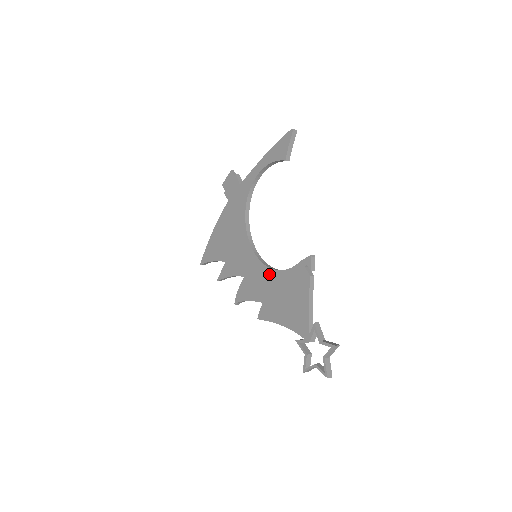
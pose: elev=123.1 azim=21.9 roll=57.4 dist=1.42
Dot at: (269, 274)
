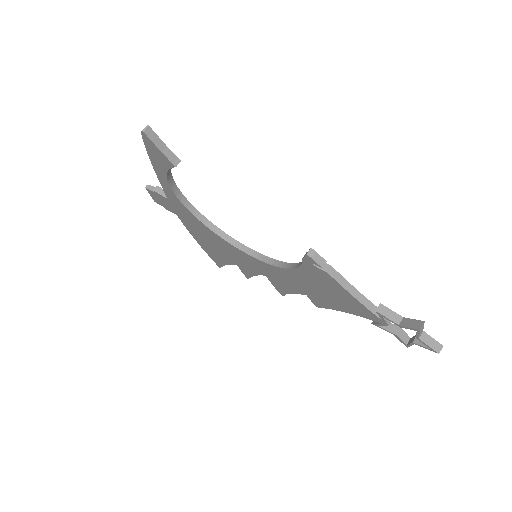
Dot at: (285, 273)
